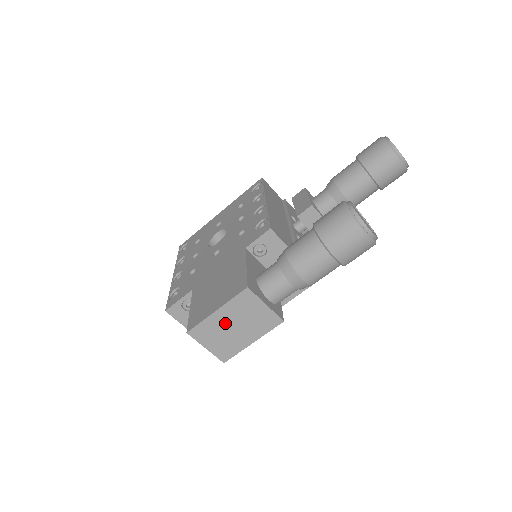
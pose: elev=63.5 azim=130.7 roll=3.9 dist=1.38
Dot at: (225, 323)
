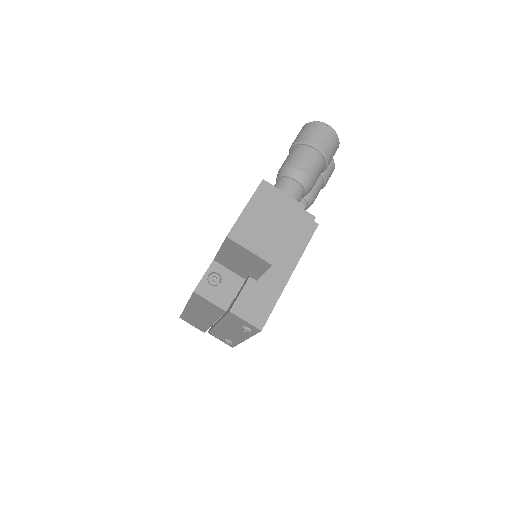
Dot at: (257, 218)
